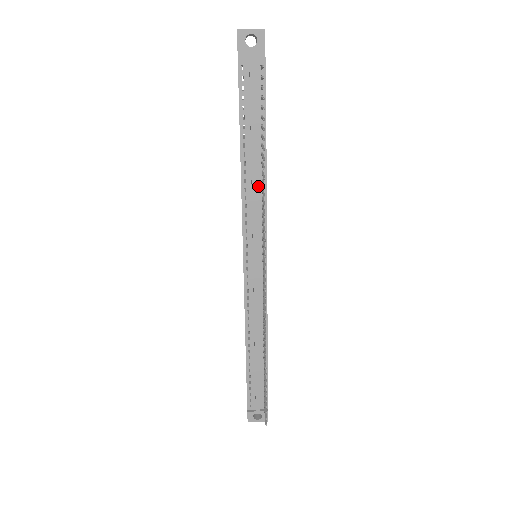
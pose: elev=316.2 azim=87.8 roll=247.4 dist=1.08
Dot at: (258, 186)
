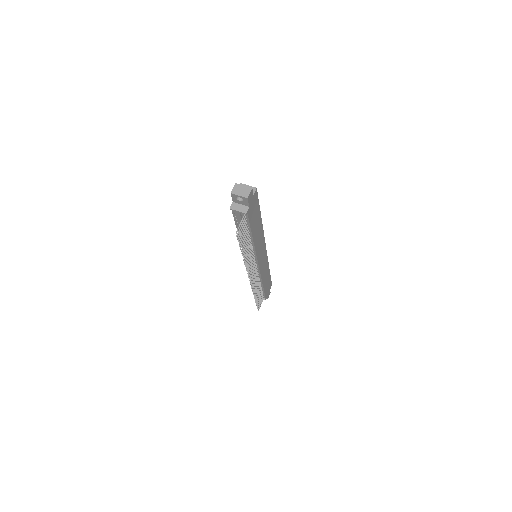
Dot at: occluded
